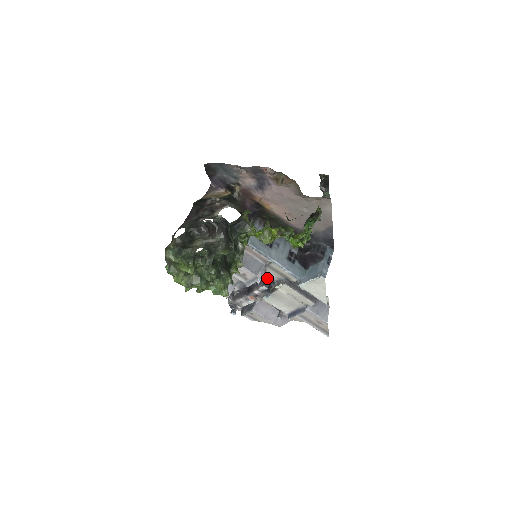
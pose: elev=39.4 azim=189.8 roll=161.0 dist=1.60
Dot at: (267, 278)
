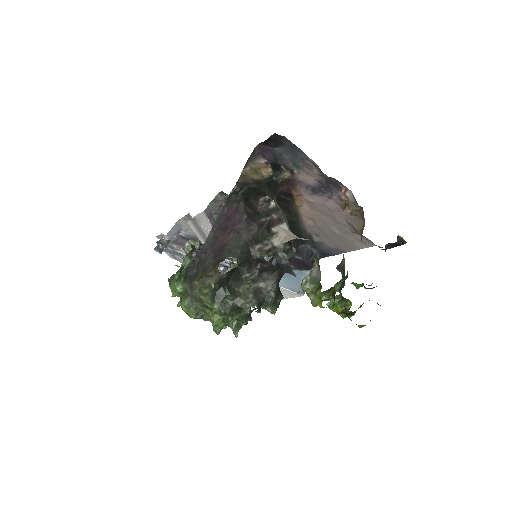
Dot at: occluded
